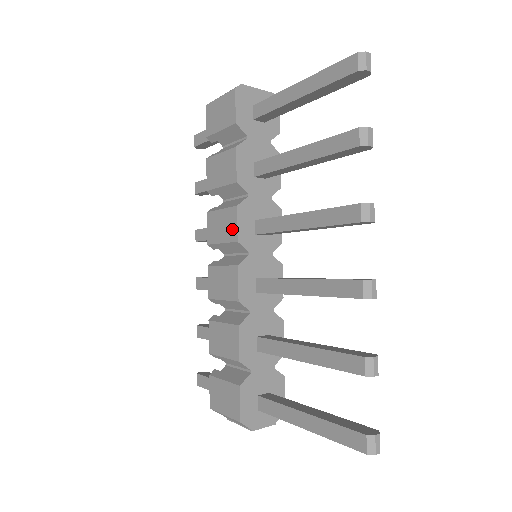
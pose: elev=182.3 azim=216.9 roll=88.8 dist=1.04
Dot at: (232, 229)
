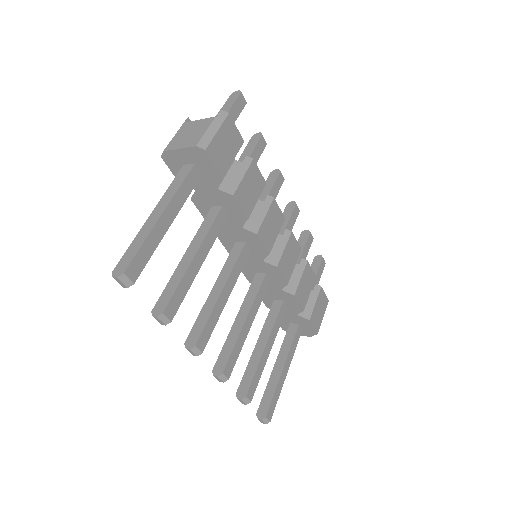
Dot at: occluded
